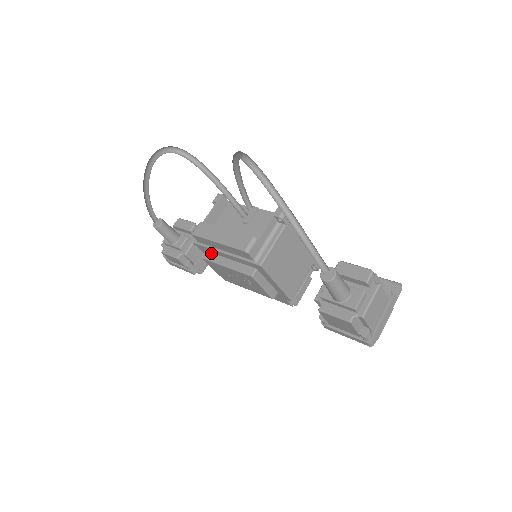
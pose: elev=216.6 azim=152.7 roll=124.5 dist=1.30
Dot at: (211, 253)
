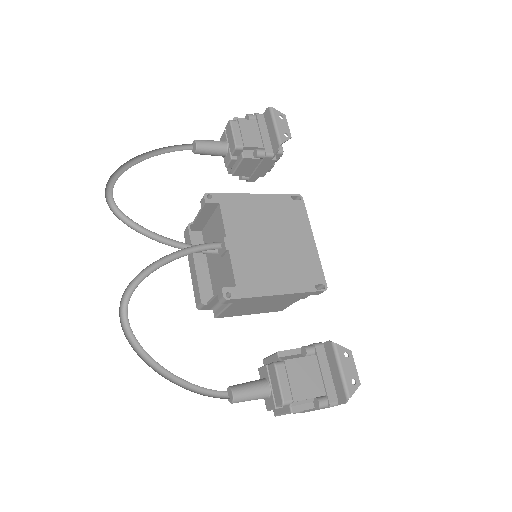
Dot at: occluded
